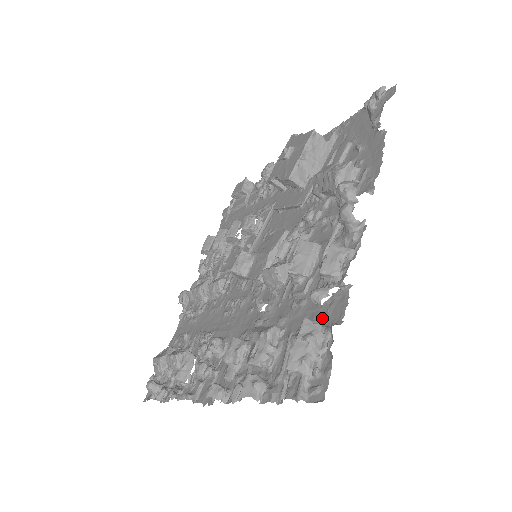
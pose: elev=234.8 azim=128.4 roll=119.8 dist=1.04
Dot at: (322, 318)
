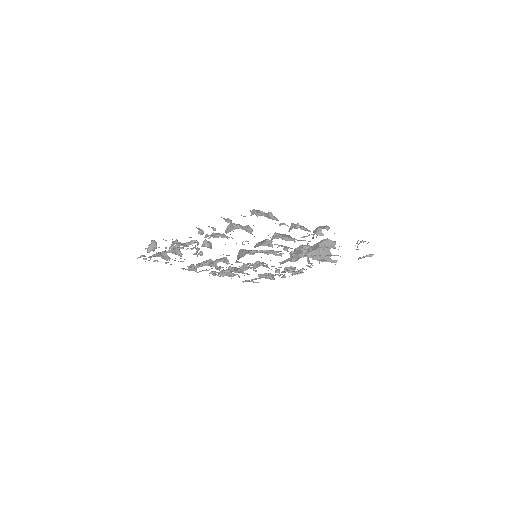
Dot at: occluded
